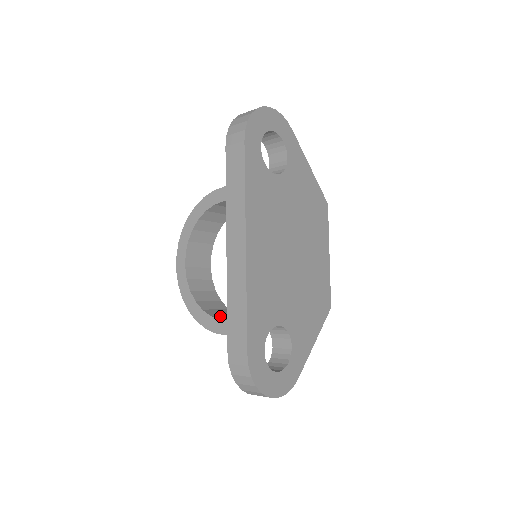
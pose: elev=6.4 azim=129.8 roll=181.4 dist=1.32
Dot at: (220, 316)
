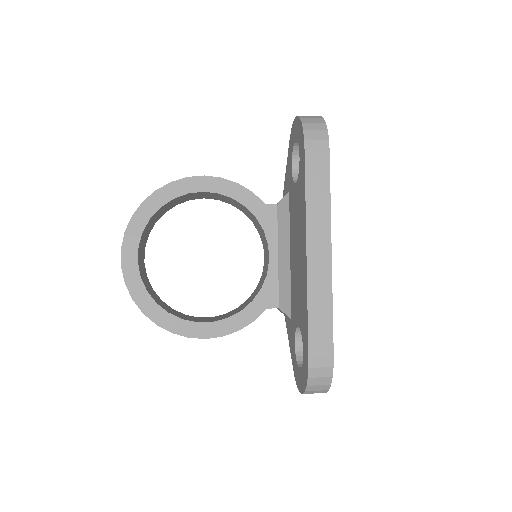
Dot at: (187, 318)
